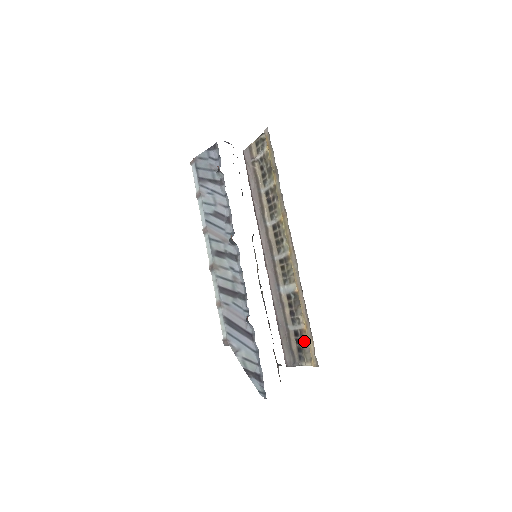
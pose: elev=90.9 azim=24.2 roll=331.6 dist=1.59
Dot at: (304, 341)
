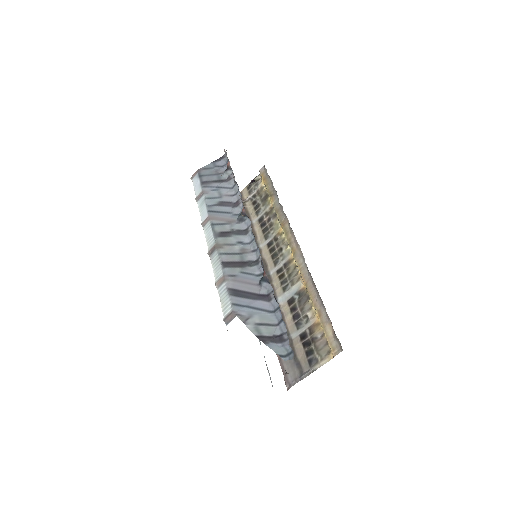
Dot at: (316, 337)
